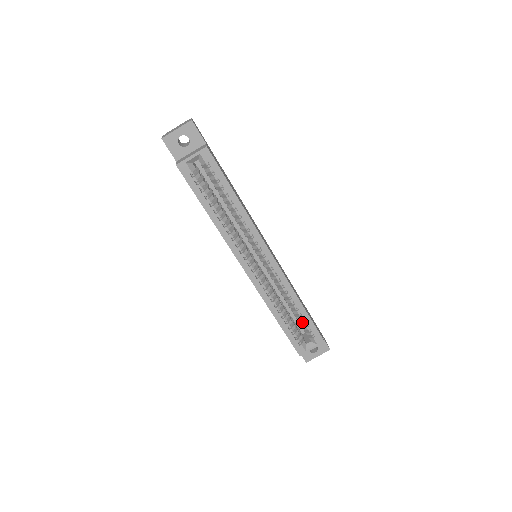
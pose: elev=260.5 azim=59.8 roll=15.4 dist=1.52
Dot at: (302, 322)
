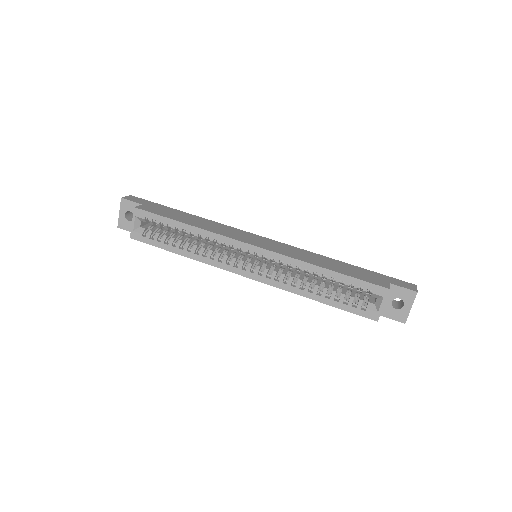
Dot at: (344, 285)
